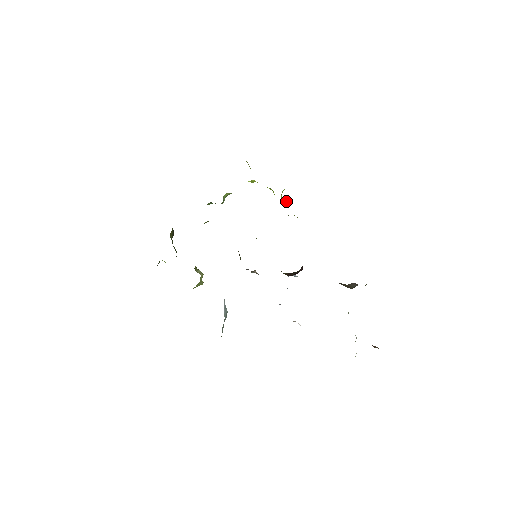
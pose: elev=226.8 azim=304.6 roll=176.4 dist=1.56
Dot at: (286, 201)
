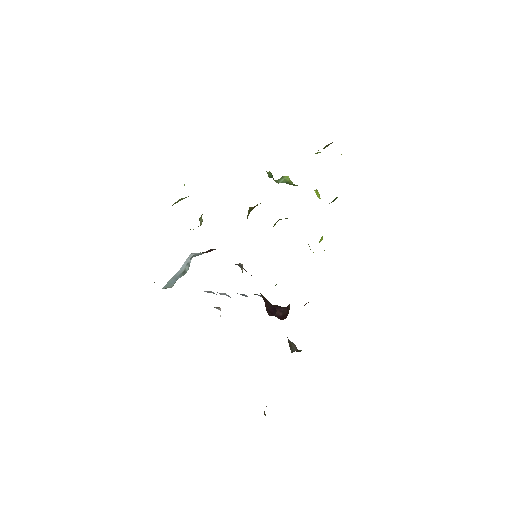
Dot at: (322, 239)
